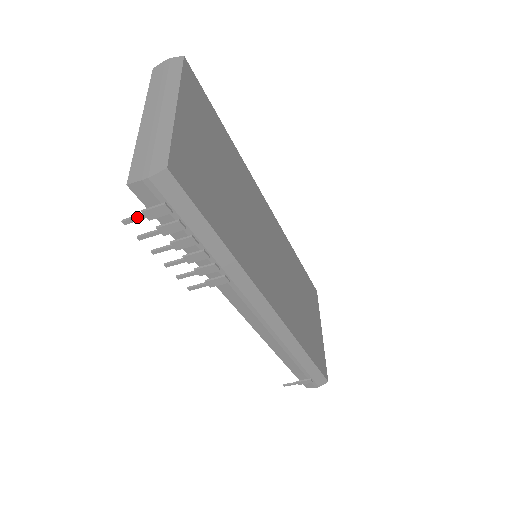
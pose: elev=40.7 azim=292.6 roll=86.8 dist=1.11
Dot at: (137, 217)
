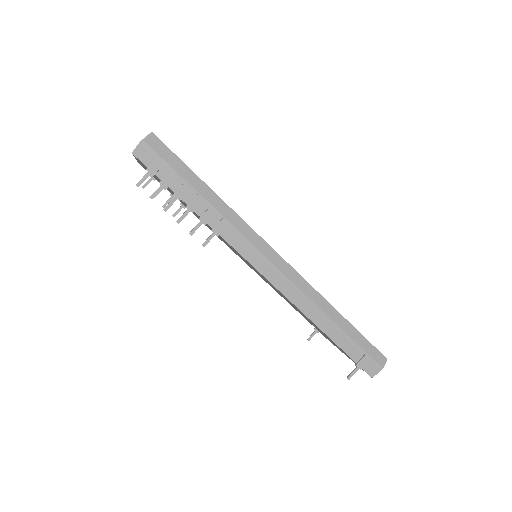
Dot at: (144, 176)
